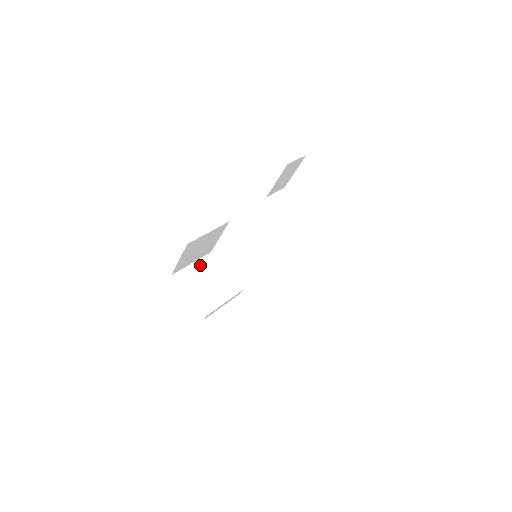
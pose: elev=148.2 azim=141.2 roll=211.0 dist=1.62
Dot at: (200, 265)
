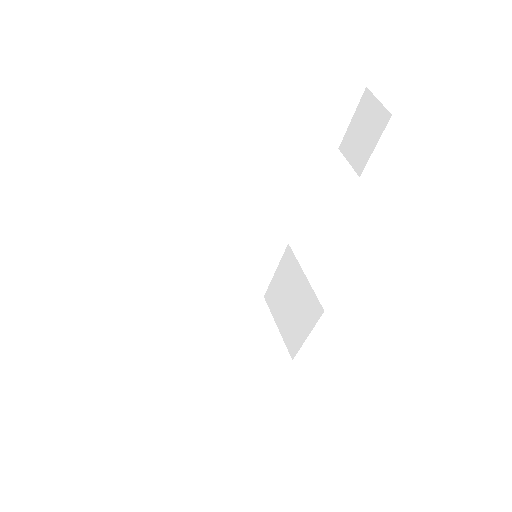
Dot at: (173, 334)
